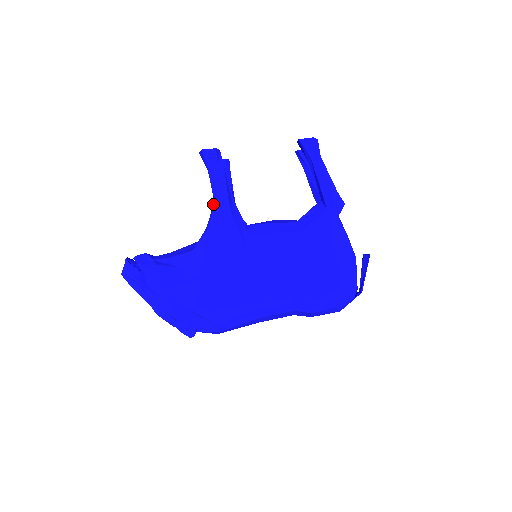
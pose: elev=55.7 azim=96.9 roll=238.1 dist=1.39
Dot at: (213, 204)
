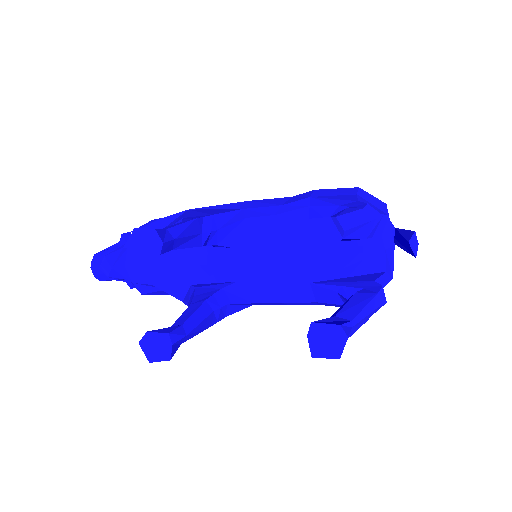
Dot at: occluded
